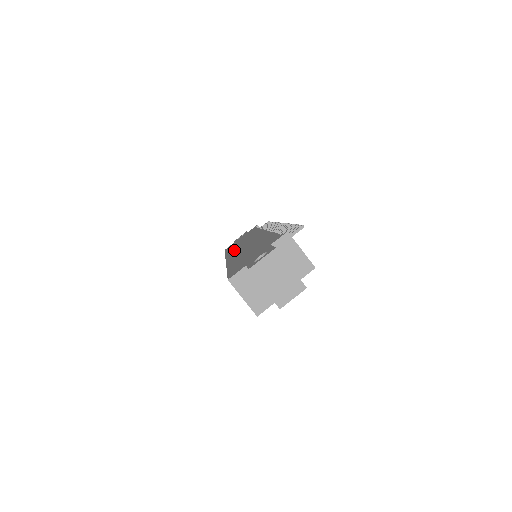
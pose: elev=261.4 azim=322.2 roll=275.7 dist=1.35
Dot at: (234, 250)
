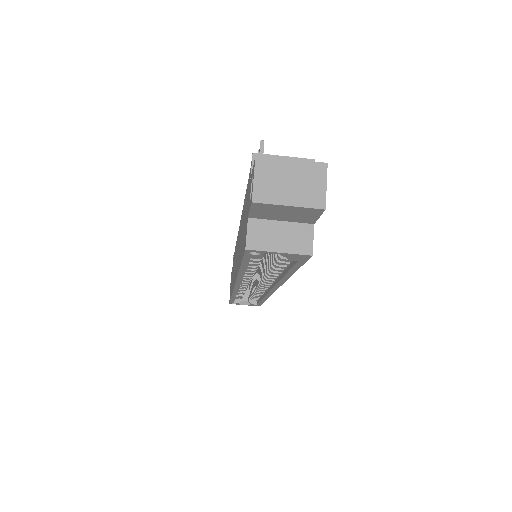
Dot at: occluded
